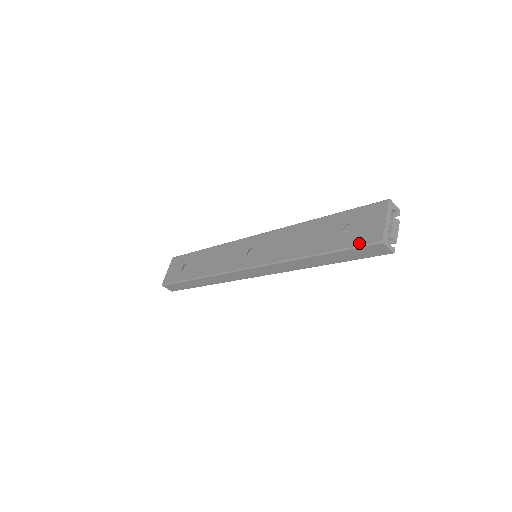
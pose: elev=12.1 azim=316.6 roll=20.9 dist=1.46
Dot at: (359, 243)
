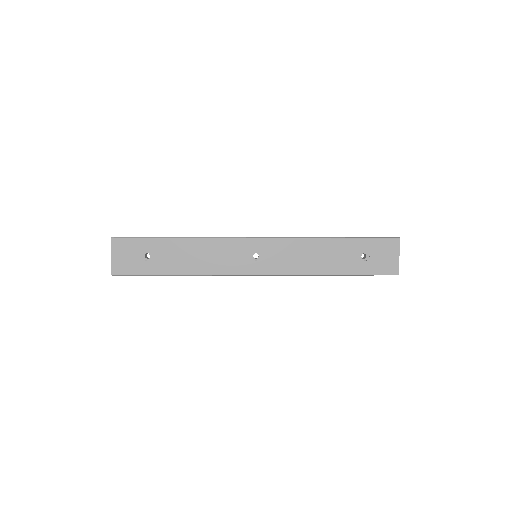
Dot at: (380, 273)
